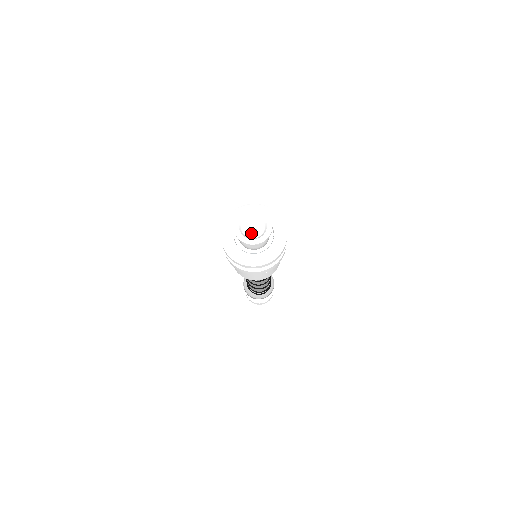
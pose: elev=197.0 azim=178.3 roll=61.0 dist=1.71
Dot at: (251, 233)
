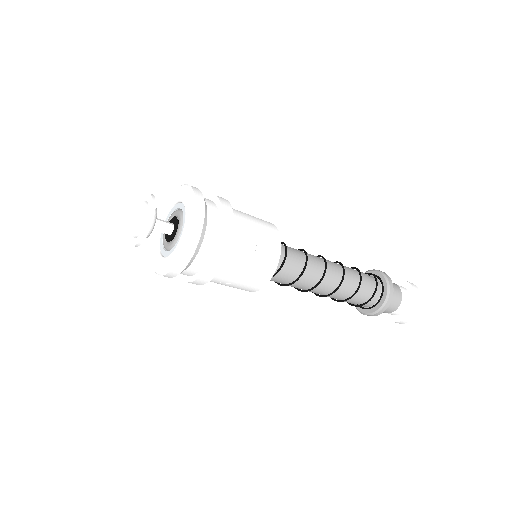
Dot at: occluded
